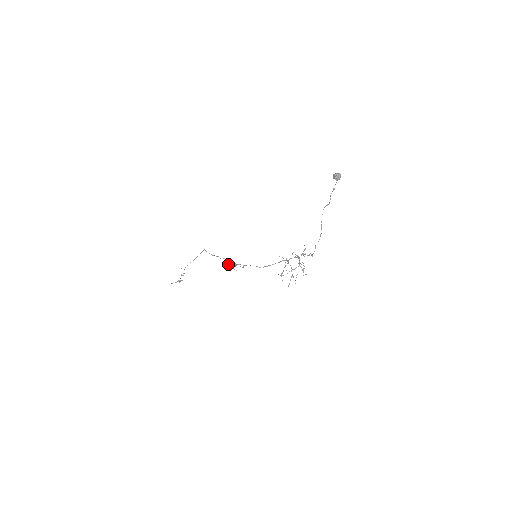
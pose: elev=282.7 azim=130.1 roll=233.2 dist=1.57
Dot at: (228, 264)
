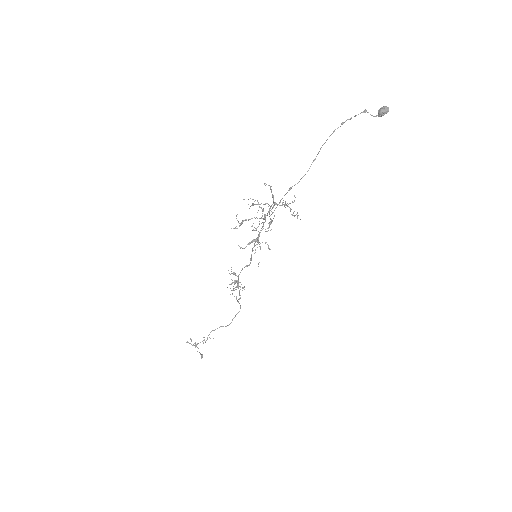
Dot at: (232, 283)
